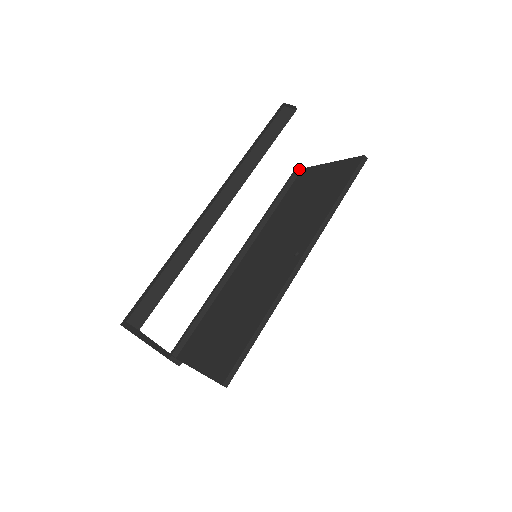
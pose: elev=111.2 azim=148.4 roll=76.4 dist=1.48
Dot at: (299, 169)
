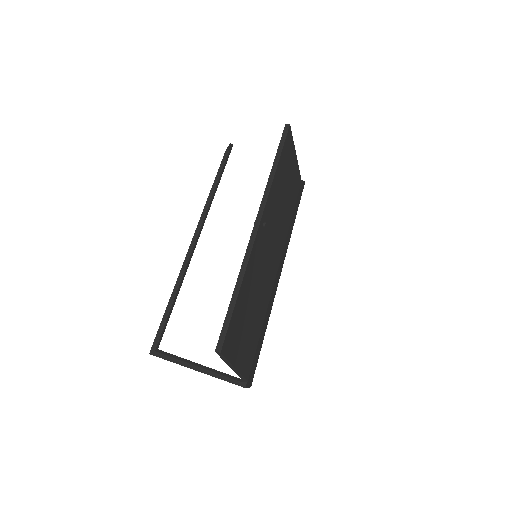
Dot at: occluded
